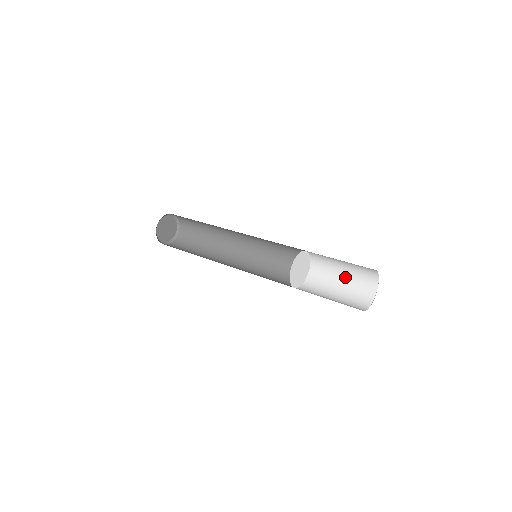
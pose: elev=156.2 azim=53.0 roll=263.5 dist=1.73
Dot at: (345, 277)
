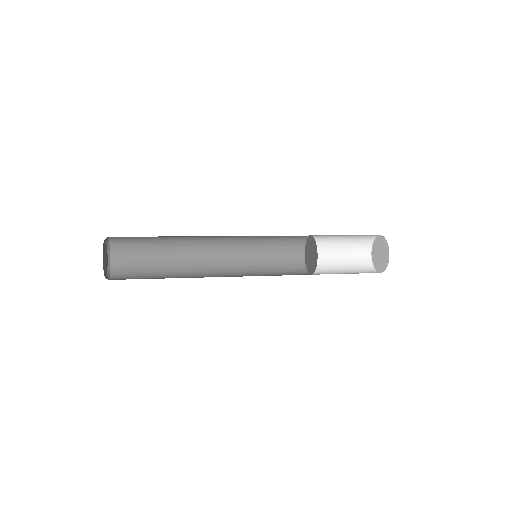
Dot at: (343, 242)
